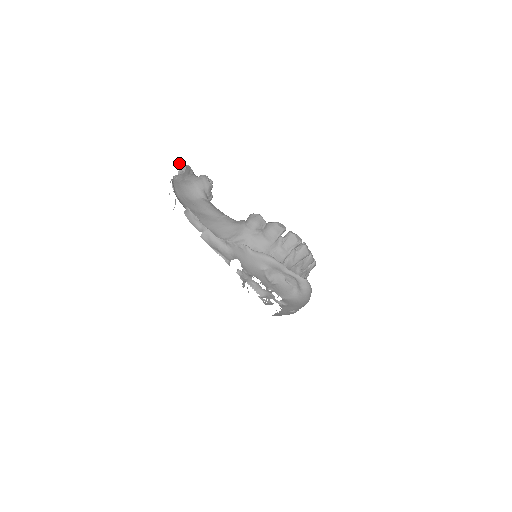
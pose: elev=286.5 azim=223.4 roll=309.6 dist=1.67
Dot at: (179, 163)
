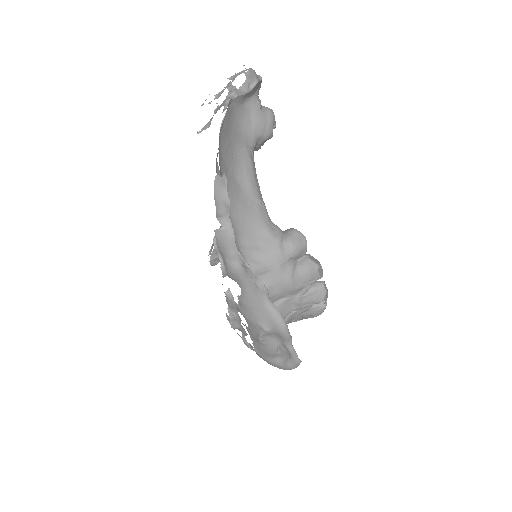
Dot at: occluded
